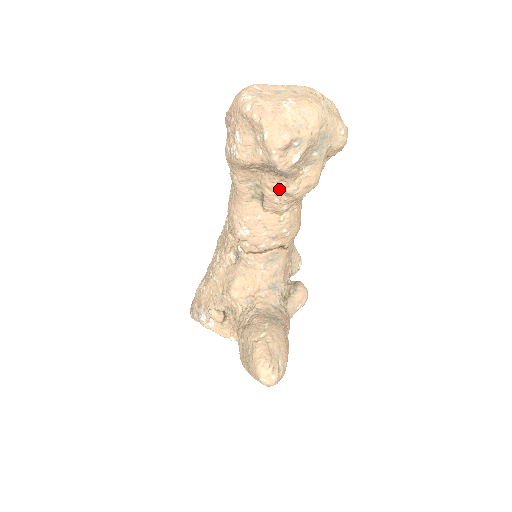
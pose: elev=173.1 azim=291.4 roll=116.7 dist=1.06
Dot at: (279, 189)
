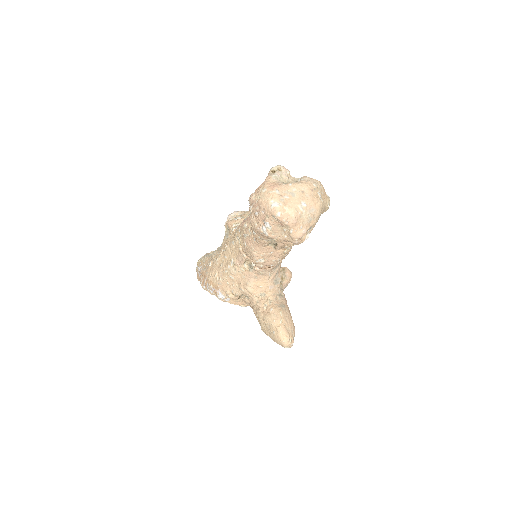
Dot at: occluded
